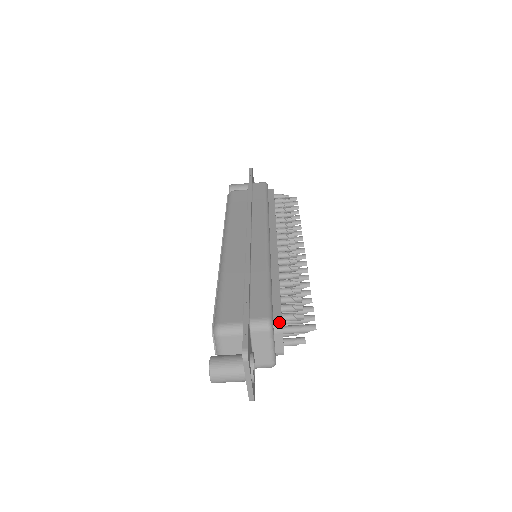
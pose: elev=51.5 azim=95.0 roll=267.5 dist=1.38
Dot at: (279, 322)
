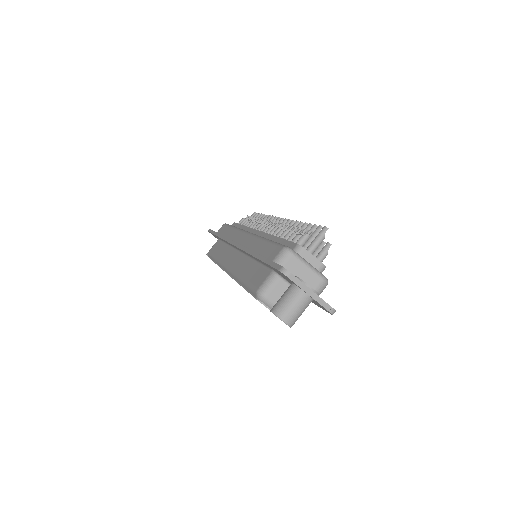
Dot at: (295, 245)
